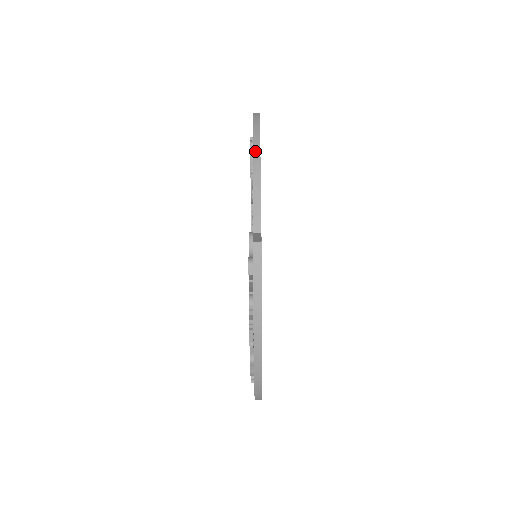
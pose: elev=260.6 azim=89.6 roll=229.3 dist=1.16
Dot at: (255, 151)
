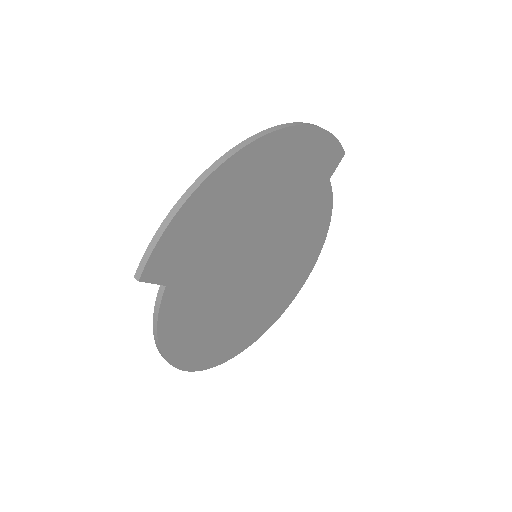
Dot at: occluded
